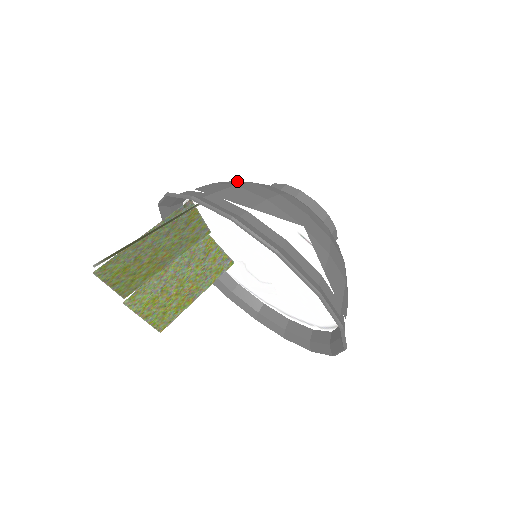
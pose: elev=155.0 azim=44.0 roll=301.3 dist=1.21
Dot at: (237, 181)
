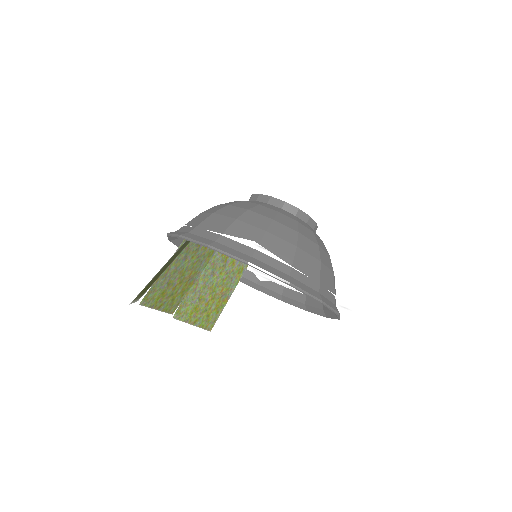
Dot at: (219, 205)
